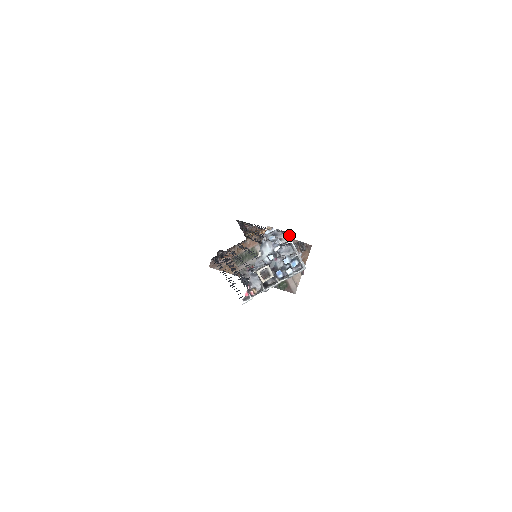
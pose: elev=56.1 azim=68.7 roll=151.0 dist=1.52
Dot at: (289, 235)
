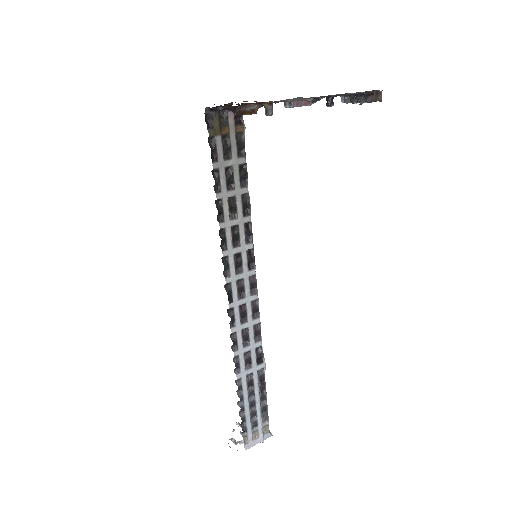
Dot at: occluded
